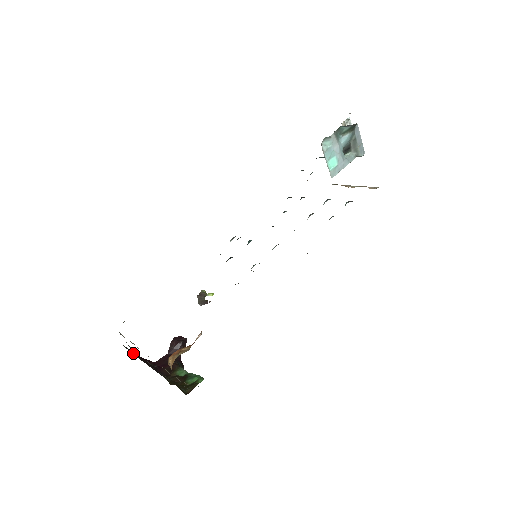
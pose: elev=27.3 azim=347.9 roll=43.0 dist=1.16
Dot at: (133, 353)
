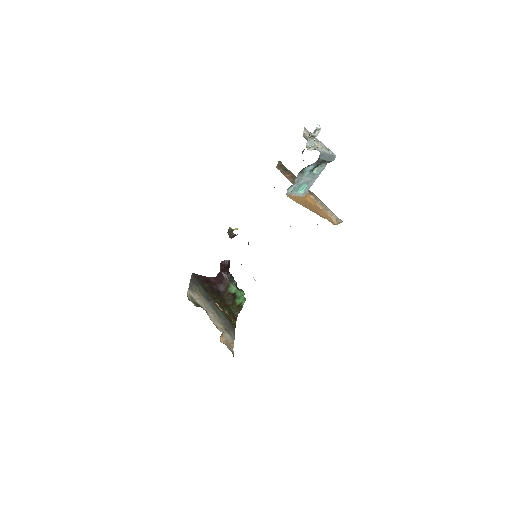
Dot at: (200, 278)
